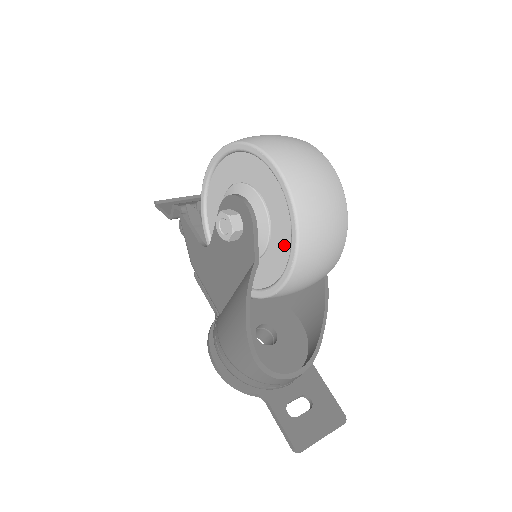
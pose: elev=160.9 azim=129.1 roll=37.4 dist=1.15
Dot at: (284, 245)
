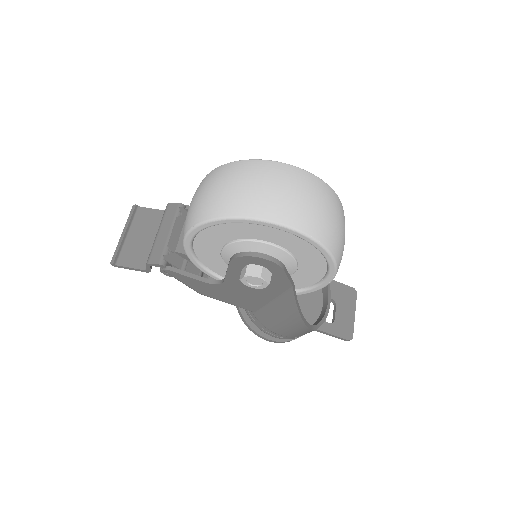
Dot at: (318, 268)
